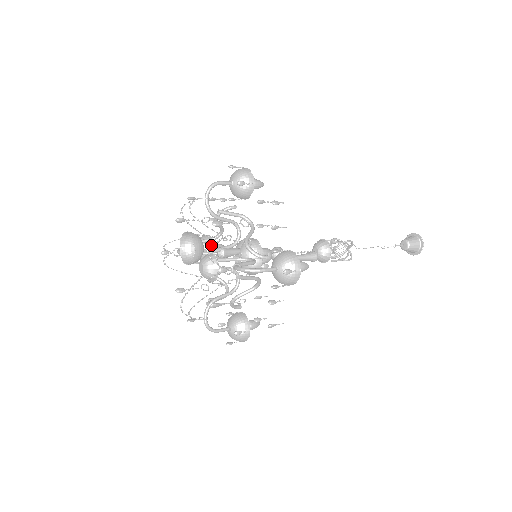
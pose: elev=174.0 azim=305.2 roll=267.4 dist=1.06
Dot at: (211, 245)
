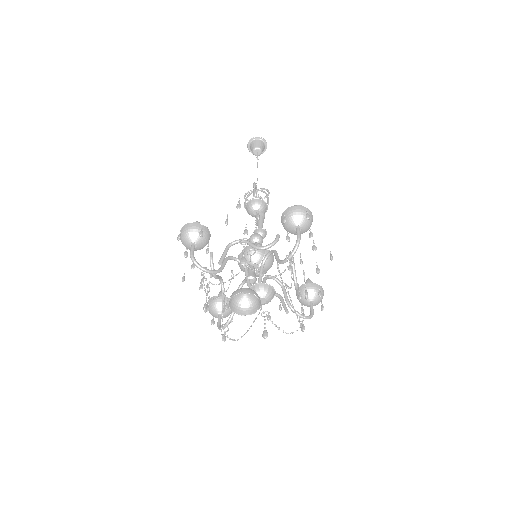
Dot at: occluded
